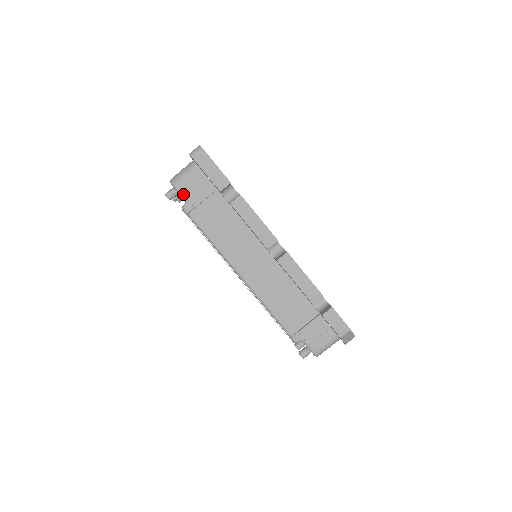
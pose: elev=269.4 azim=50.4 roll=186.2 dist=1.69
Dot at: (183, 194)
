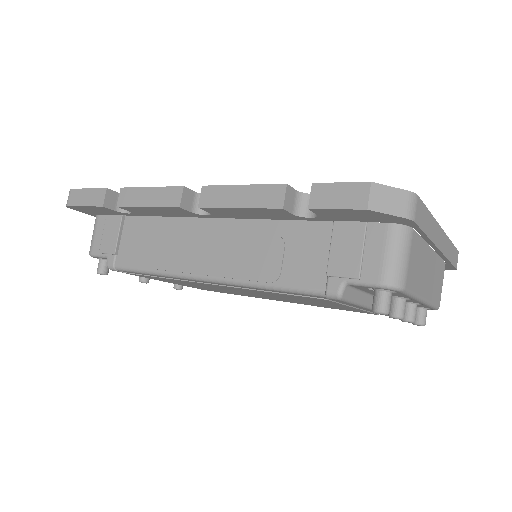
Dot at: (99, 253)
